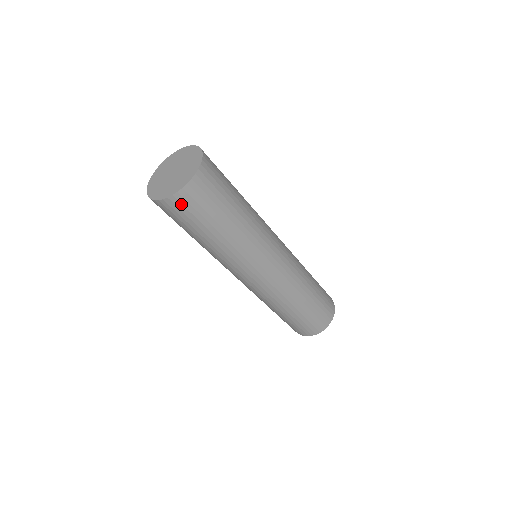
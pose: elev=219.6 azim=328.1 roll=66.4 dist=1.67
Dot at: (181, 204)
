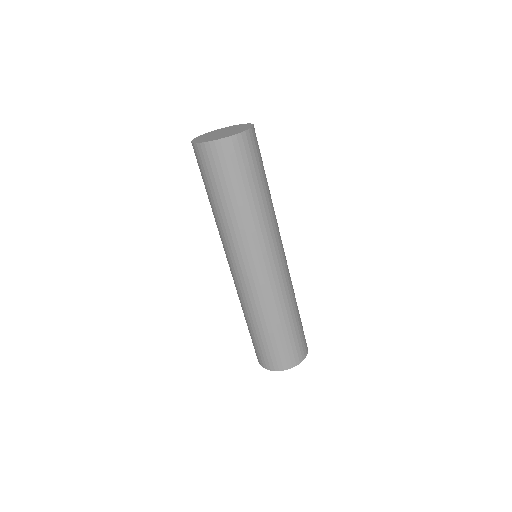
Dot at: (233, 149)
